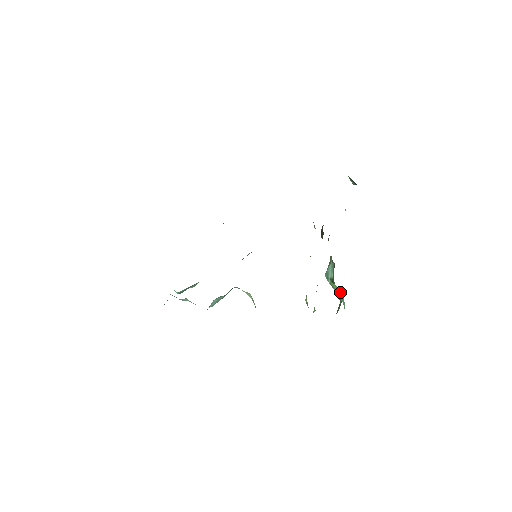
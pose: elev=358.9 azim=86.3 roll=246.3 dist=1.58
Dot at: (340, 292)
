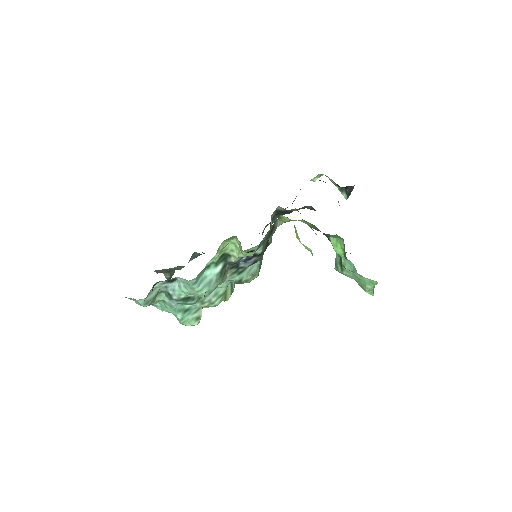
Dot at: (342, 246)
